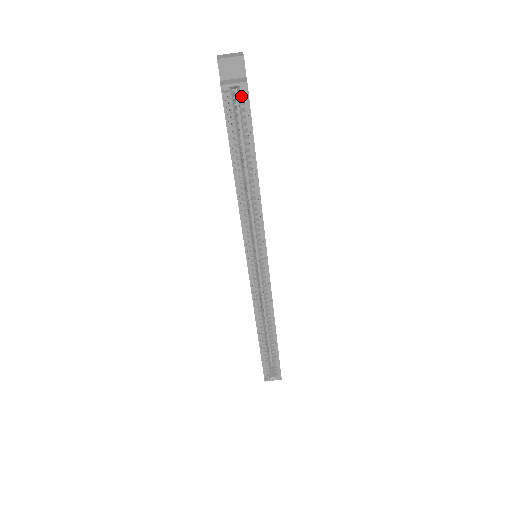
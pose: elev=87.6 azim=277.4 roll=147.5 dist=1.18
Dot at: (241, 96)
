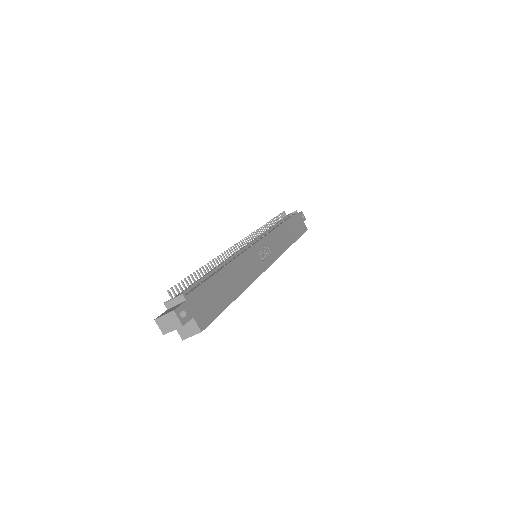
Dot at: occluded
